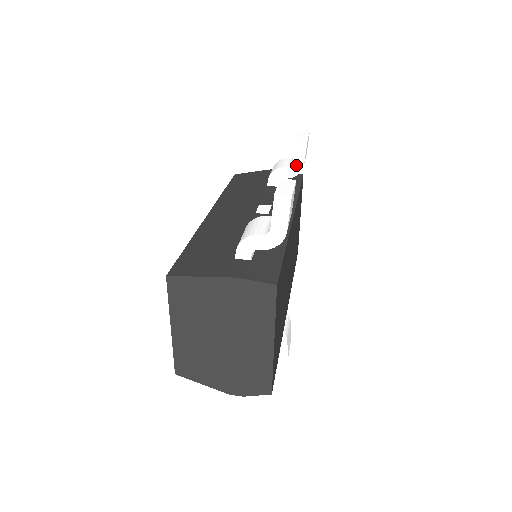
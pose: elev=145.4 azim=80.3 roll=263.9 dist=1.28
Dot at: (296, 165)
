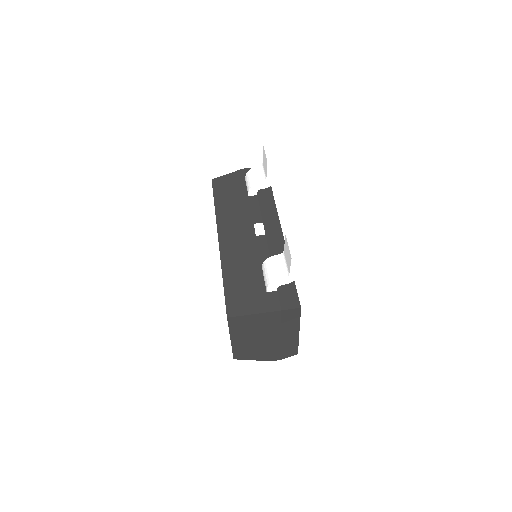
Dot at: (269, 179)
